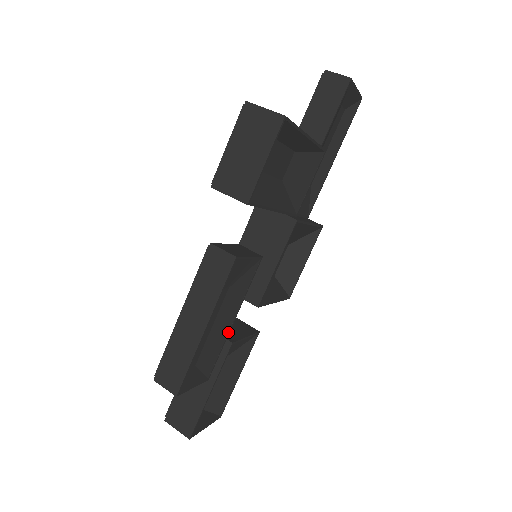
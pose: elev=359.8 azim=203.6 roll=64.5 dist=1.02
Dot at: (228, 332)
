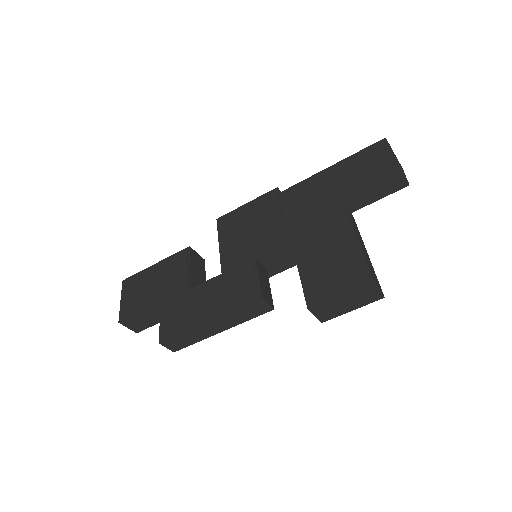
Dot at: occluded
